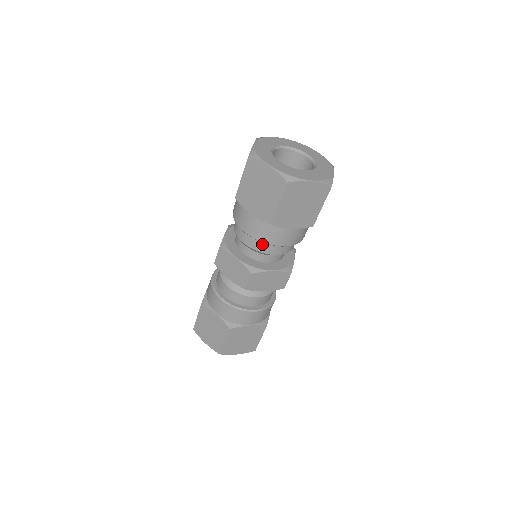
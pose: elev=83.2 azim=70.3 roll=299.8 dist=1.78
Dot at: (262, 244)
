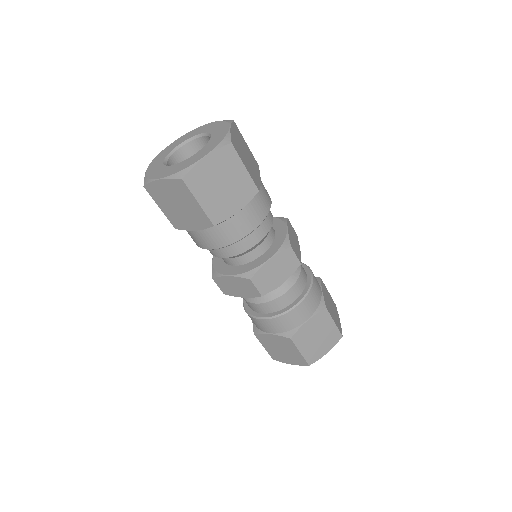
Dot at: (234, 246)
